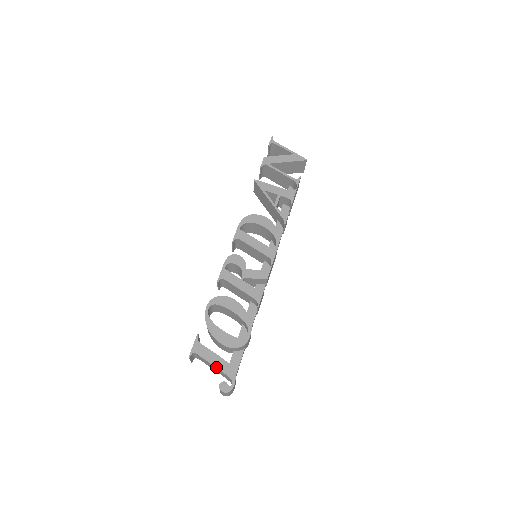
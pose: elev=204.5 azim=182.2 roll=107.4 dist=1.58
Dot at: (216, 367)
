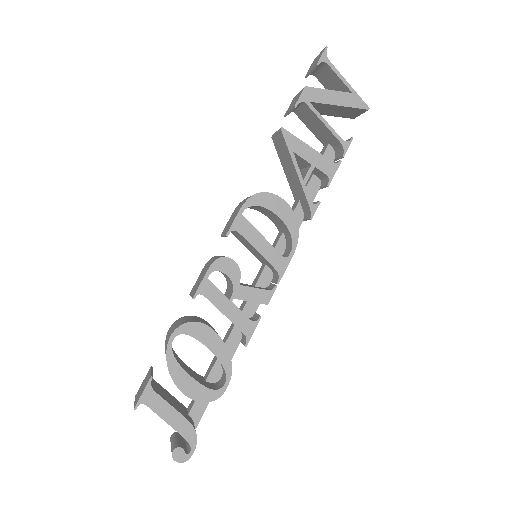
Dot at: (172, 427)
